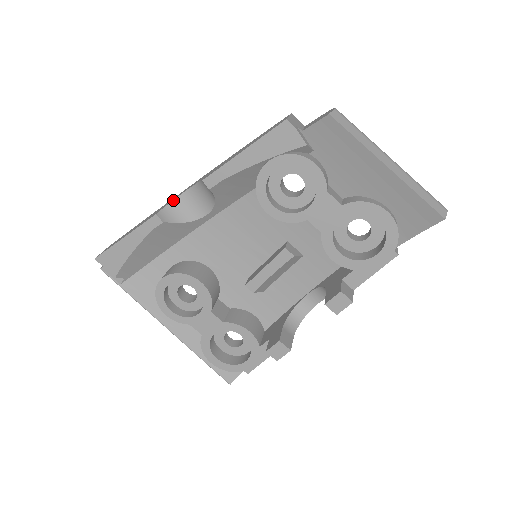
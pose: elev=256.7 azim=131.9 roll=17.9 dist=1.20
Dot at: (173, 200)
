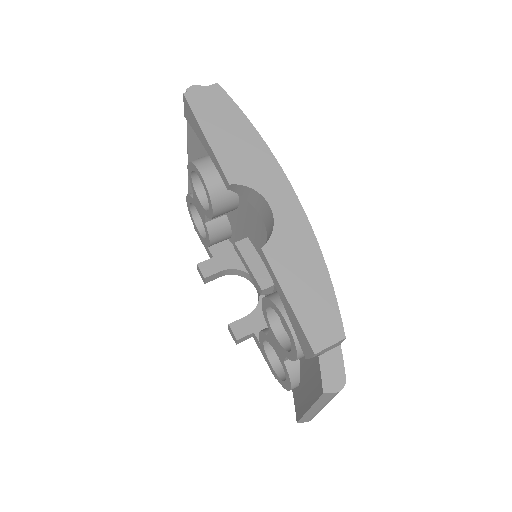
Dot at: (256, 191)
